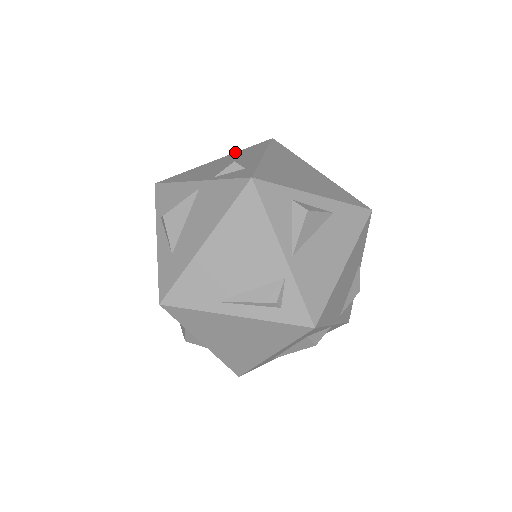
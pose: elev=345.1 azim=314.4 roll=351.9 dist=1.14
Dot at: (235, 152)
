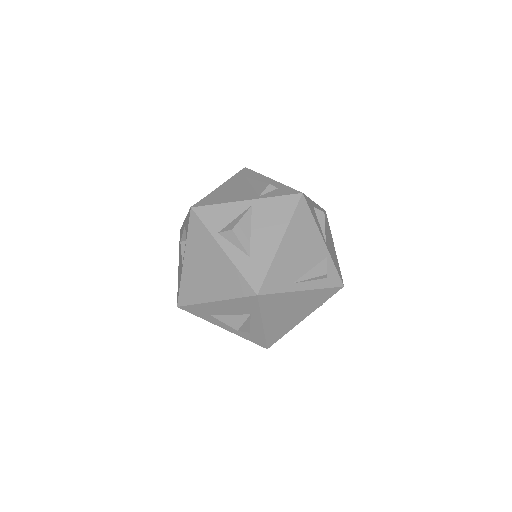
Dot at: occluded
